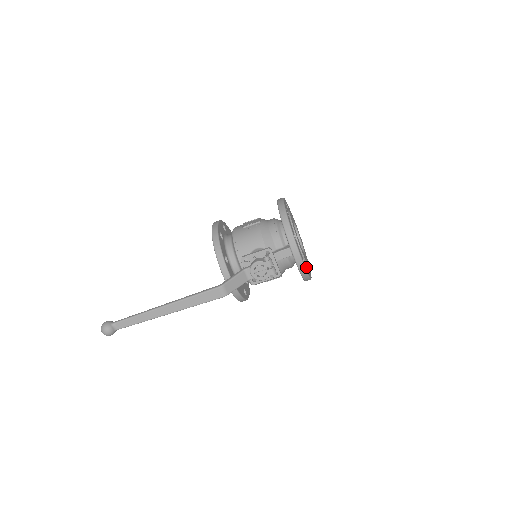
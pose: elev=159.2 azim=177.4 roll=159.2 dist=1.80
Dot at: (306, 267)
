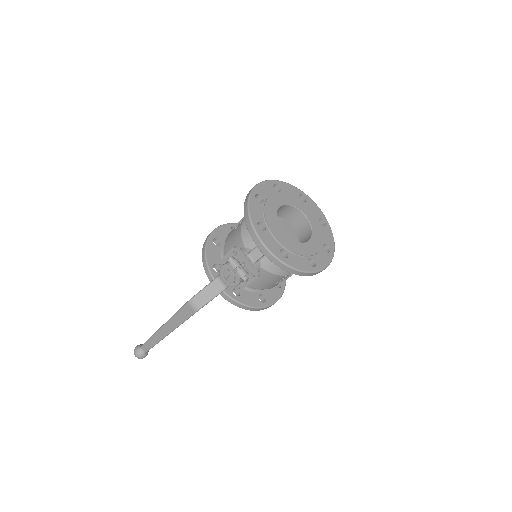
Dot at: (294, 259)
